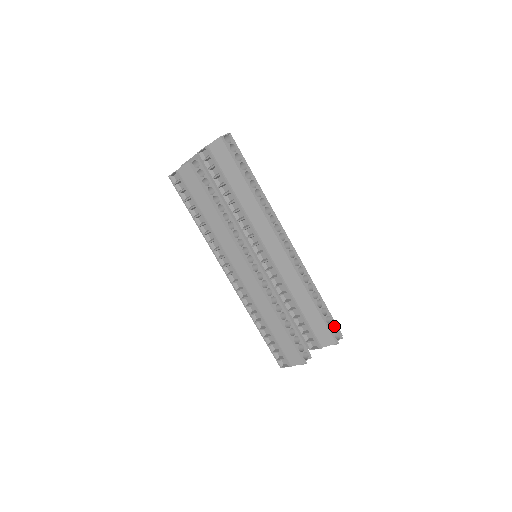
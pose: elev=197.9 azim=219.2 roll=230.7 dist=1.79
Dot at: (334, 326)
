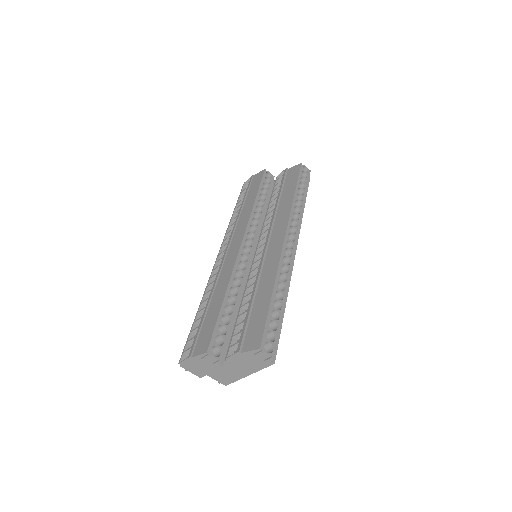
Dot at: (274, 340)
